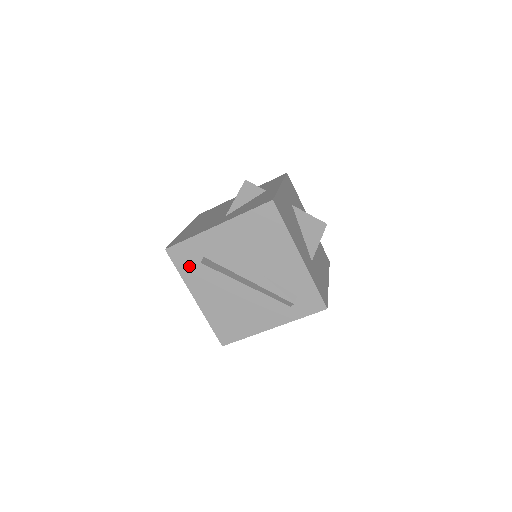
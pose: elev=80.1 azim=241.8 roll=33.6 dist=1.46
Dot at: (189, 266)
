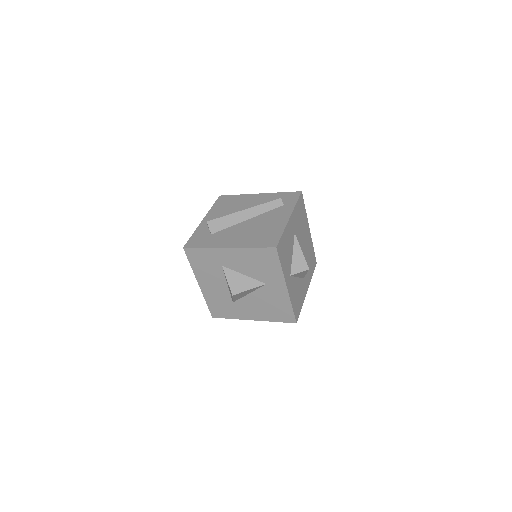
Dot at: (206, 241)
